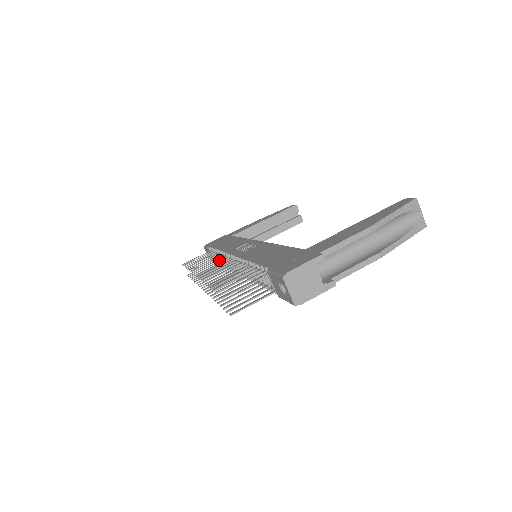
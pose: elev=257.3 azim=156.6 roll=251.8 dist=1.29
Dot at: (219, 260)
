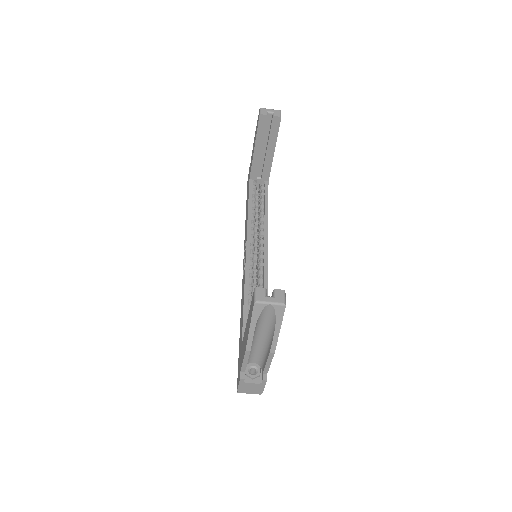
Dot at: occluded
